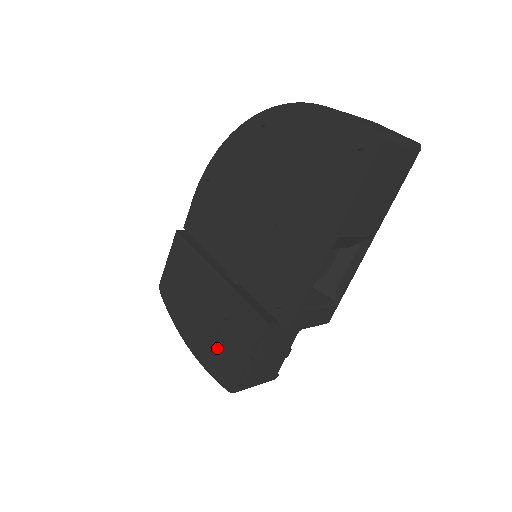
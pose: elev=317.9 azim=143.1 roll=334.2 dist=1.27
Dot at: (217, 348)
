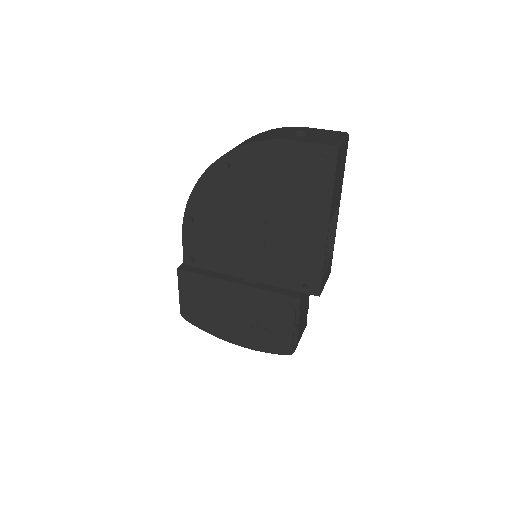
Dot at: (263, 333)
